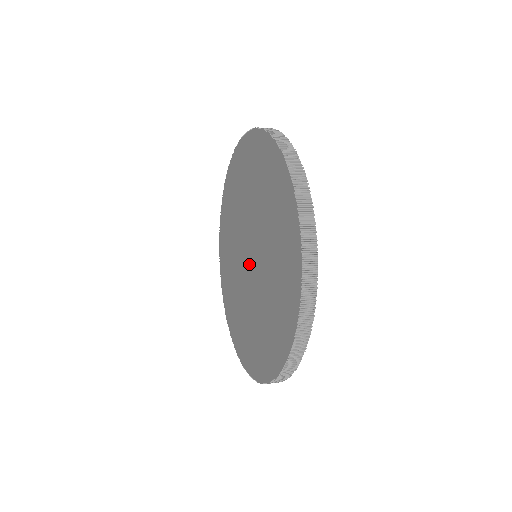
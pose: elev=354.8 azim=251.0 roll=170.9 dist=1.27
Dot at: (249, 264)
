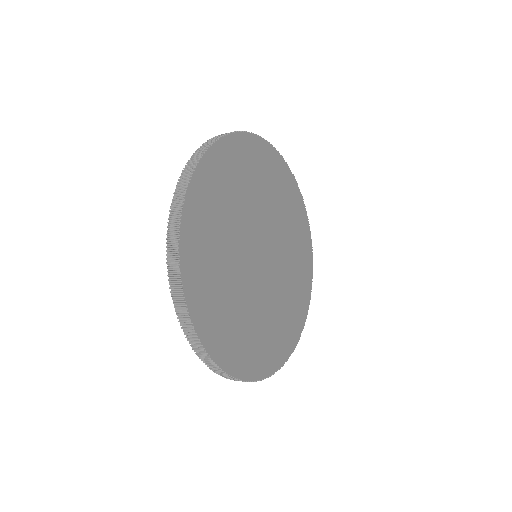
Dot at: occluded
